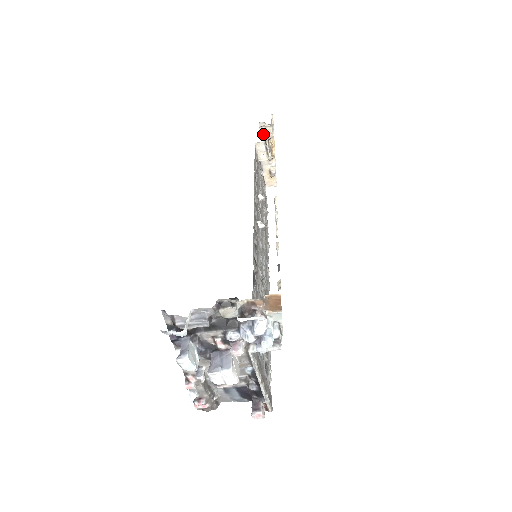
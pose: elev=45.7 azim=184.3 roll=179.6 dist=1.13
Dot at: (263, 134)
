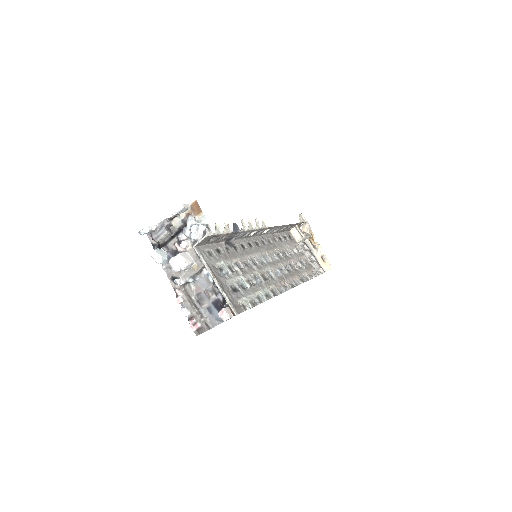
Dot at: (304, 231)
